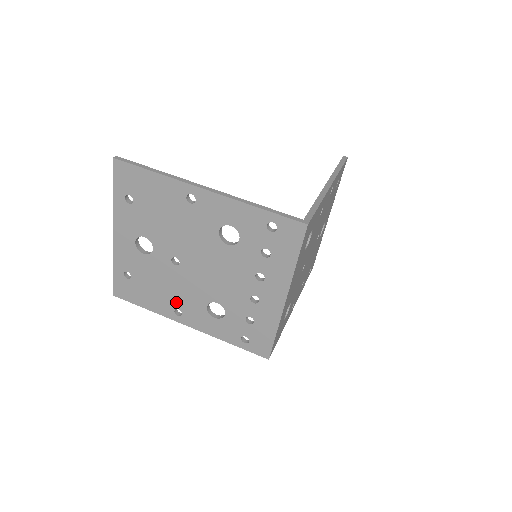
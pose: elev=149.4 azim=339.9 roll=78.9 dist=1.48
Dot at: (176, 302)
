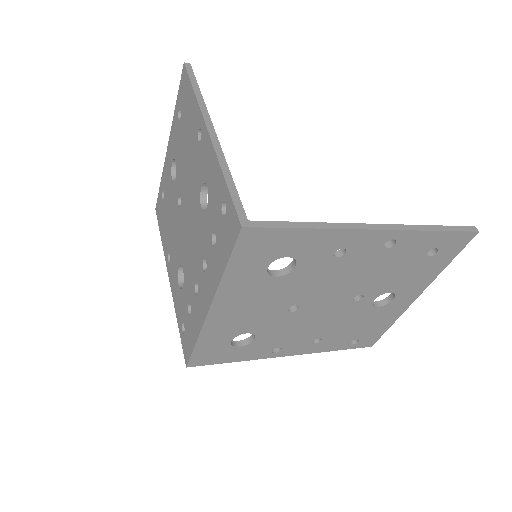
Dot at: (171, 246)
